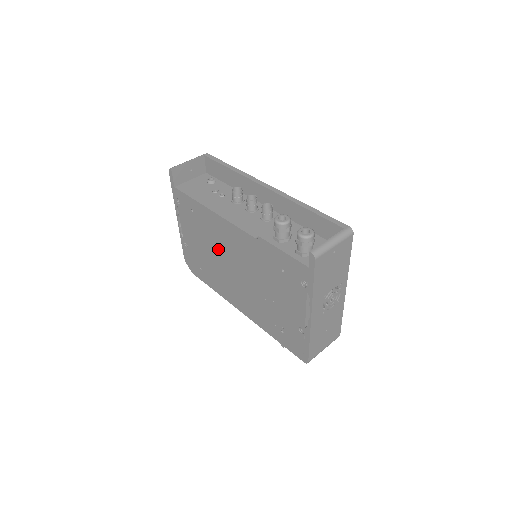
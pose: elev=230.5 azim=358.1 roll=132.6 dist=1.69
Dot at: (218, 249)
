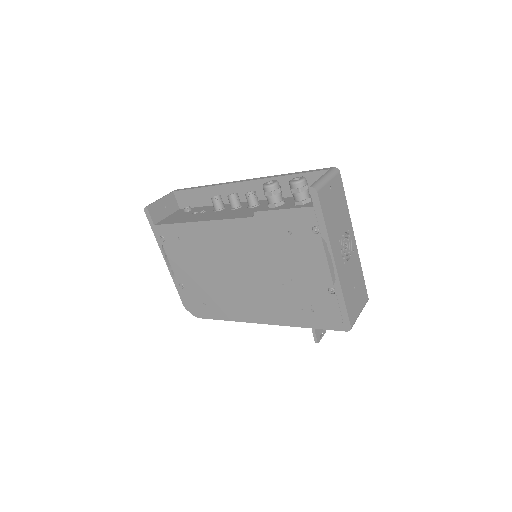
Dot at: (217, 263)
